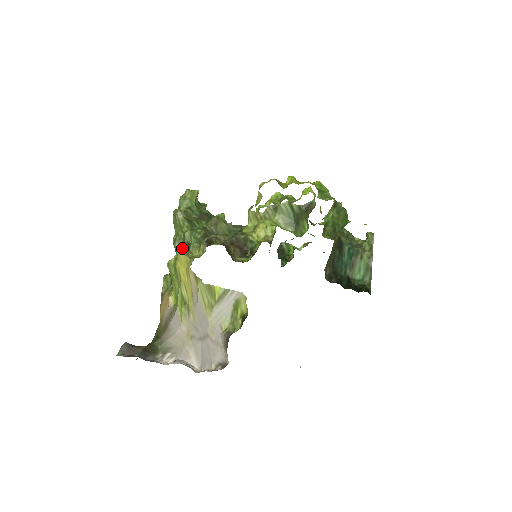
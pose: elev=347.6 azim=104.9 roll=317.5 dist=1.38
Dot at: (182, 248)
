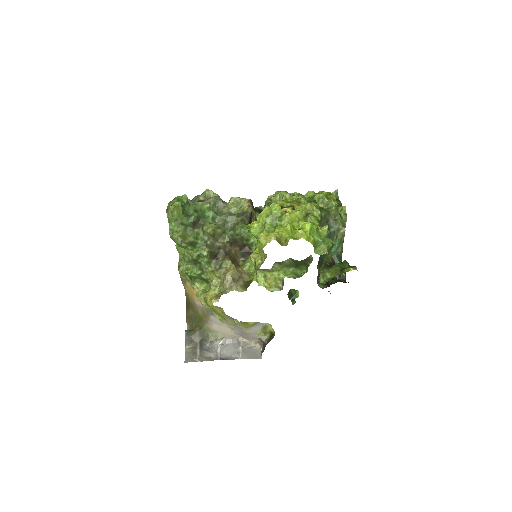
Dot at: (212, 302)
